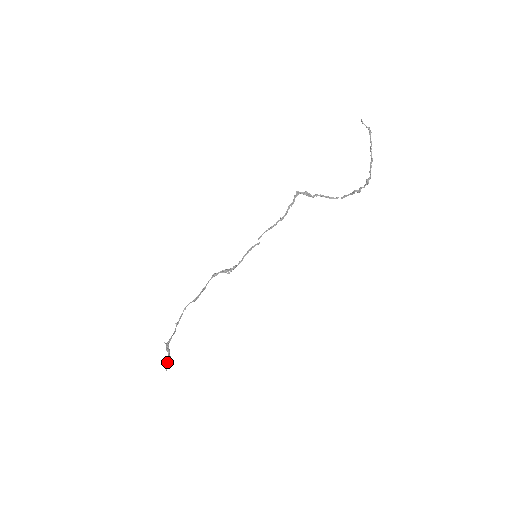
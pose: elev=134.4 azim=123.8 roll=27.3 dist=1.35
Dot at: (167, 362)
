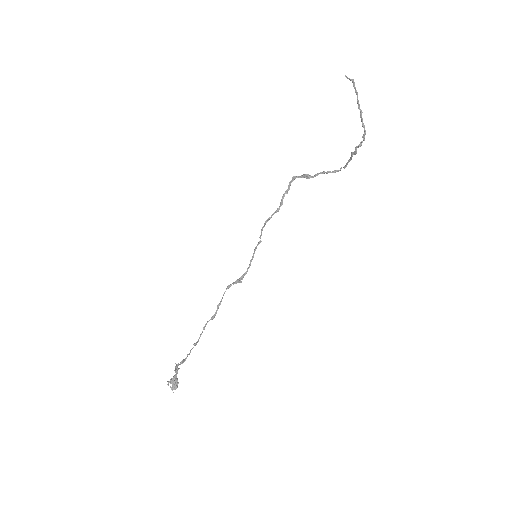
Dot at: (172, 383)
